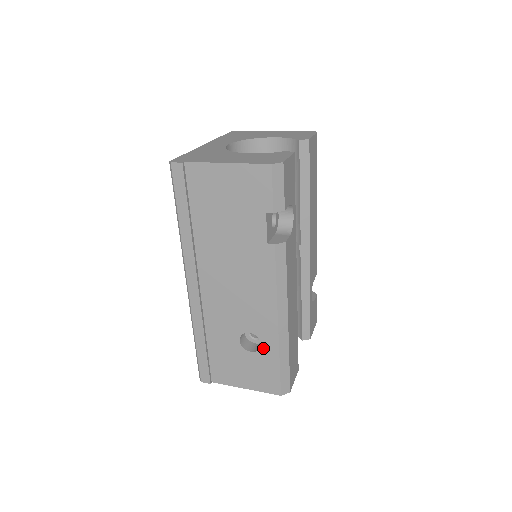
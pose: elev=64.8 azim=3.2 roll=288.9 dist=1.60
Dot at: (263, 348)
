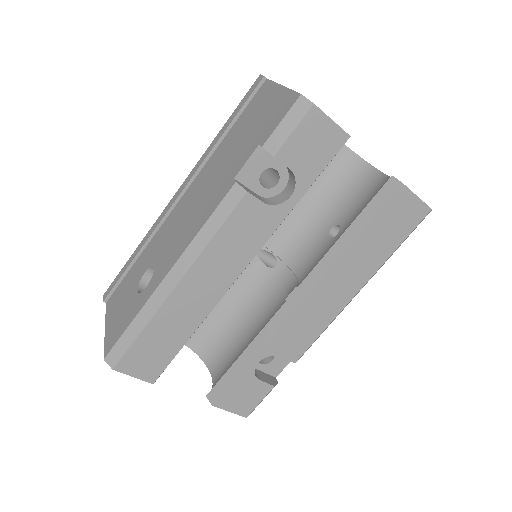
Dot at: (143, 292)
